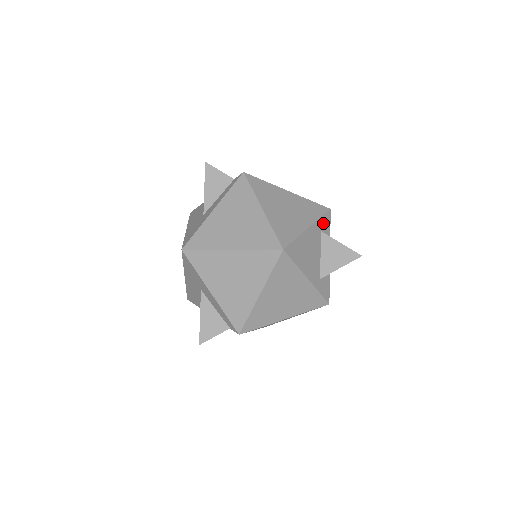
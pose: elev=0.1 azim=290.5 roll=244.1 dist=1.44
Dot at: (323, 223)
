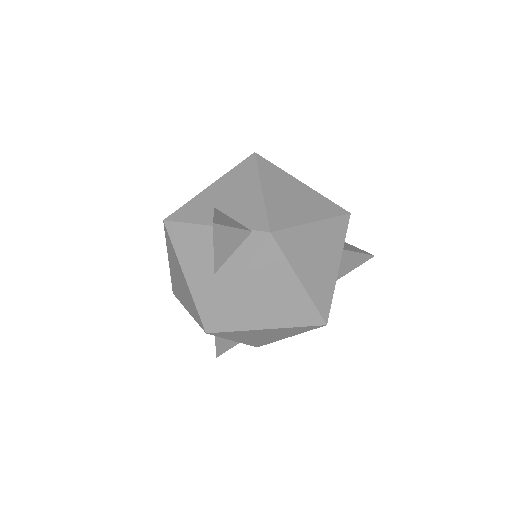
Dot at: occluded
